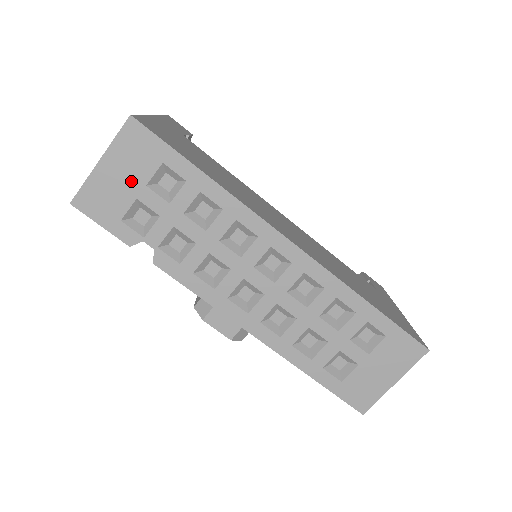
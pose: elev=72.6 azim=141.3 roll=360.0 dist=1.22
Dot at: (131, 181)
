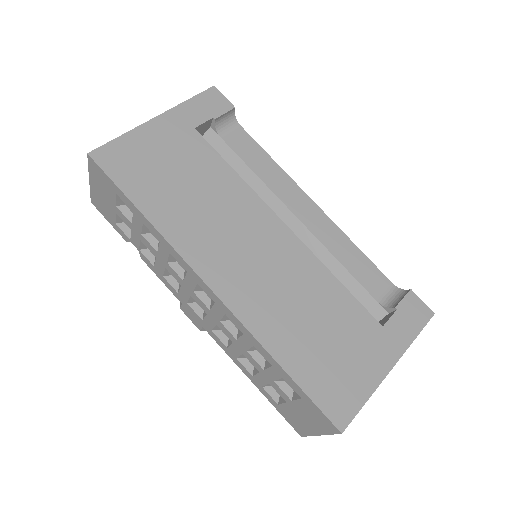
Dot at: (108, 200)
